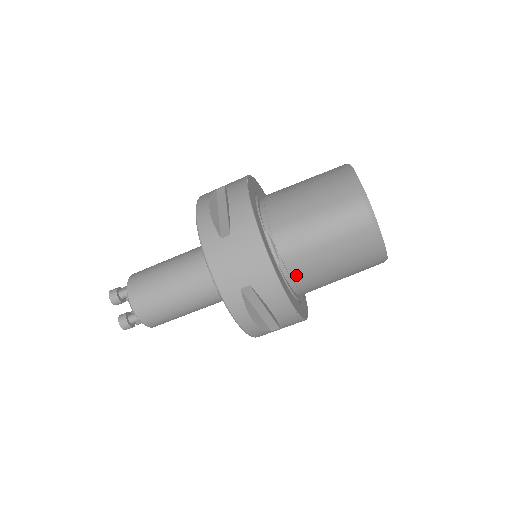
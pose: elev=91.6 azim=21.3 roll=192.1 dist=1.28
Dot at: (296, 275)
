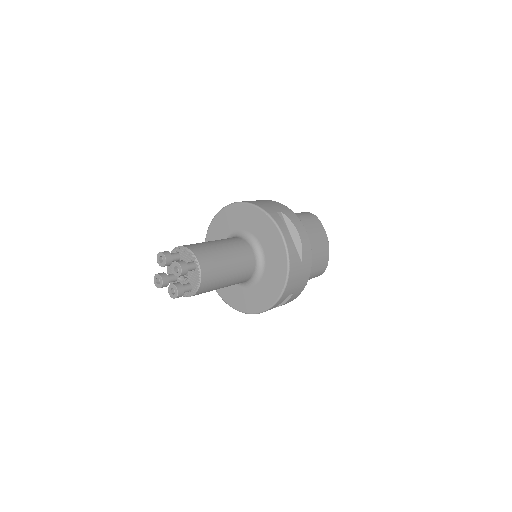
Dot at: occluded
